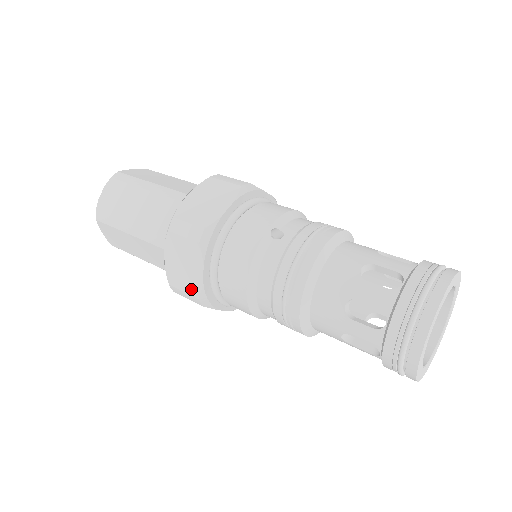
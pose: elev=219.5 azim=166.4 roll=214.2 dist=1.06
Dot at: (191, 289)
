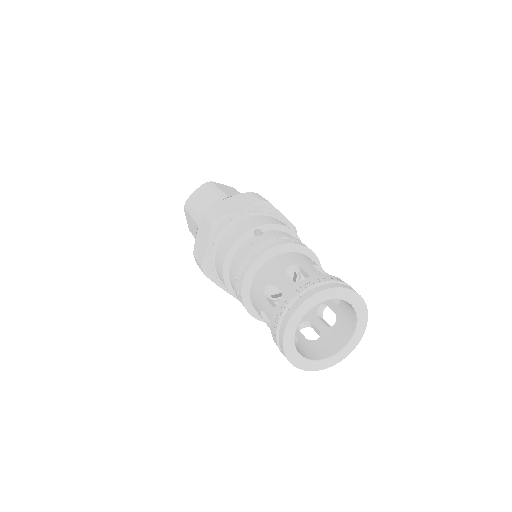
Dot at: (200, 258)
